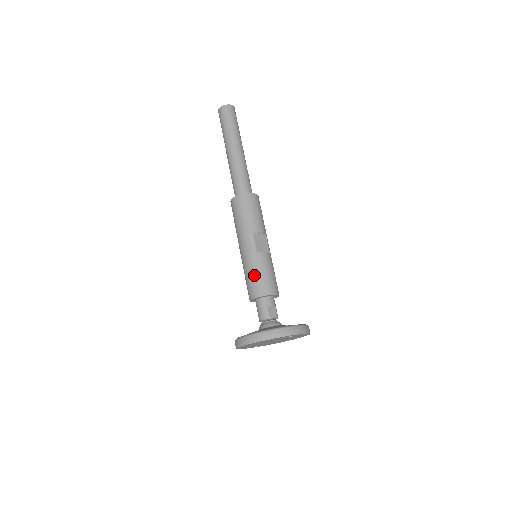
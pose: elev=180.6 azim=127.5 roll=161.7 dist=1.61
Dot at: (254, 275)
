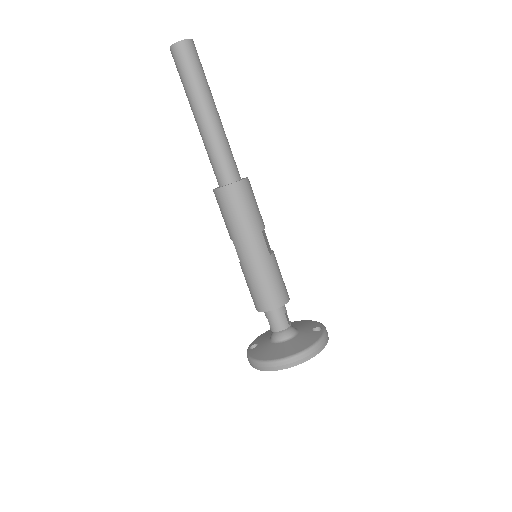
Dot at: (272, 283)
